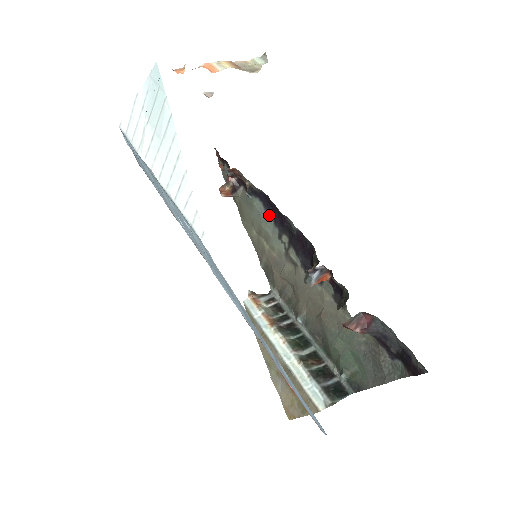
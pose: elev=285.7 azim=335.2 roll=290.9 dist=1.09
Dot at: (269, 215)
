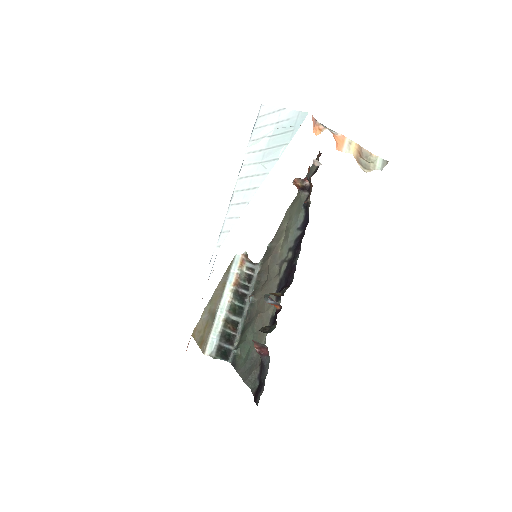
Dot at: (299, 231)
